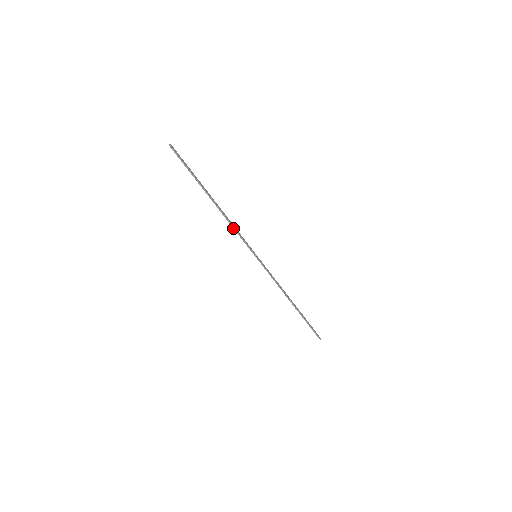
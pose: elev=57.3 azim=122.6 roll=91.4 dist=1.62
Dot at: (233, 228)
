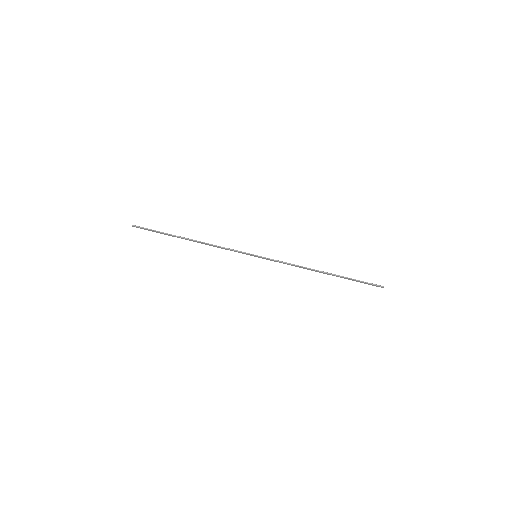
Dot at: (219, 247)
